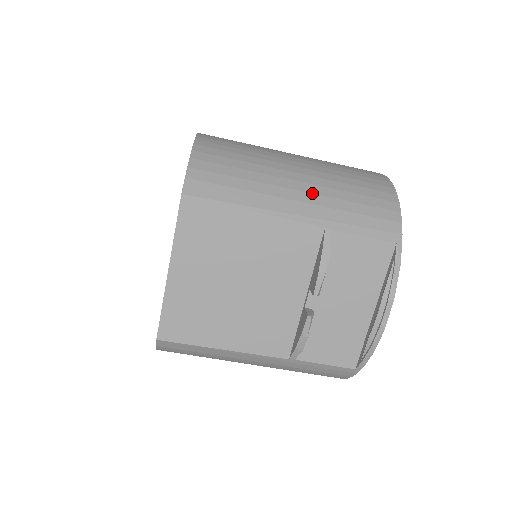
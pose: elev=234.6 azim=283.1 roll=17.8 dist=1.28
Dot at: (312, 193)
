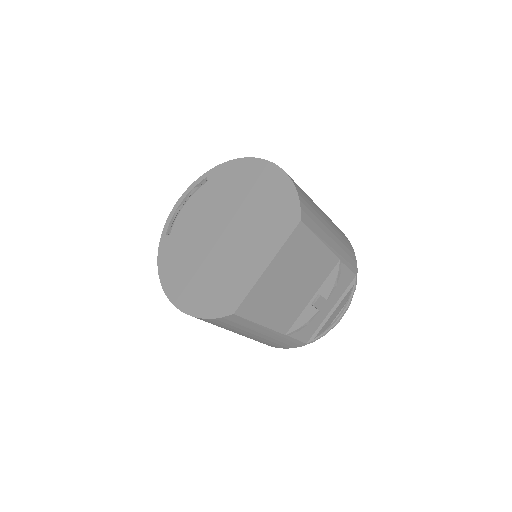
Dot at: (335, 235)
